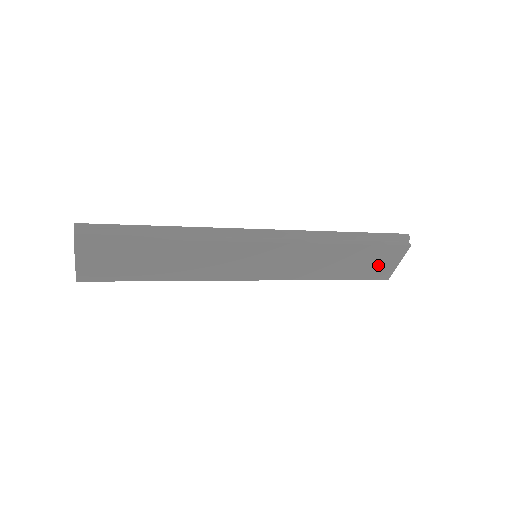
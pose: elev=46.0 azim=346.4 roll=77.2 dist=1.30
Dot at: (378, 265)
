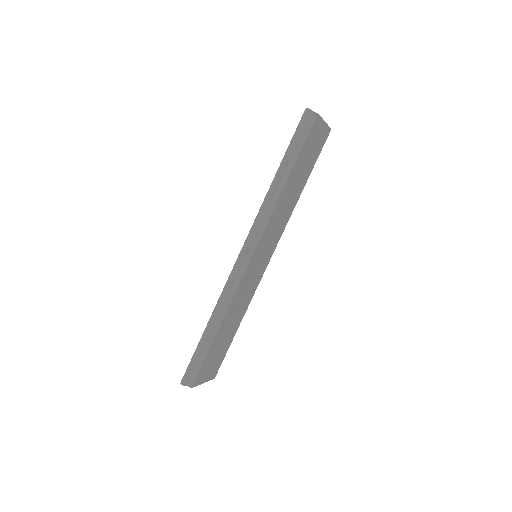
Dot at: (315, 144)
